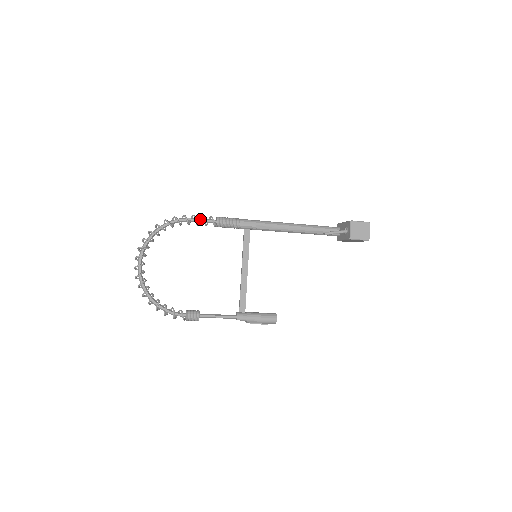
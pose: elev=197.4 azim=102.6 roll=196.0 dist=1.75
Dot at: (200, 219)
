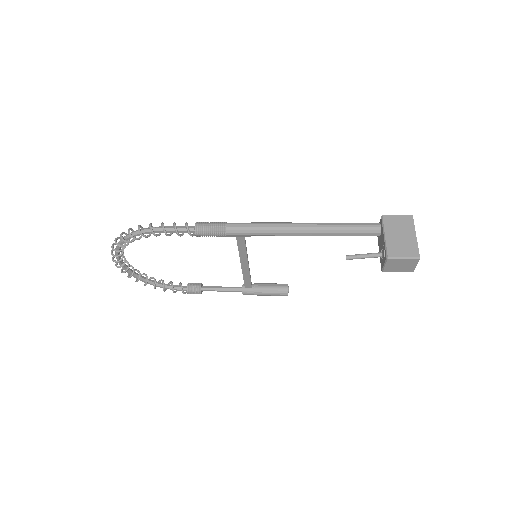
Dot at: (173, 231)
